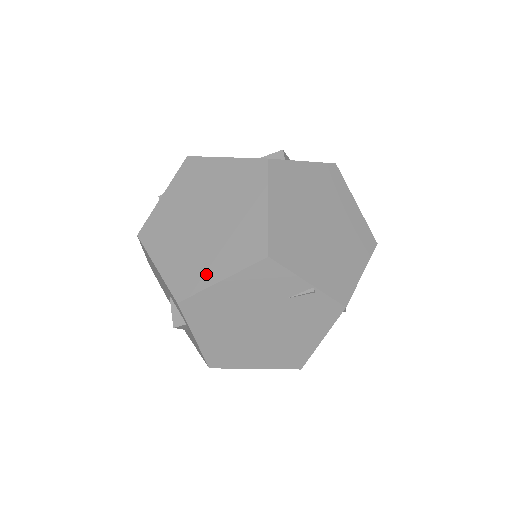
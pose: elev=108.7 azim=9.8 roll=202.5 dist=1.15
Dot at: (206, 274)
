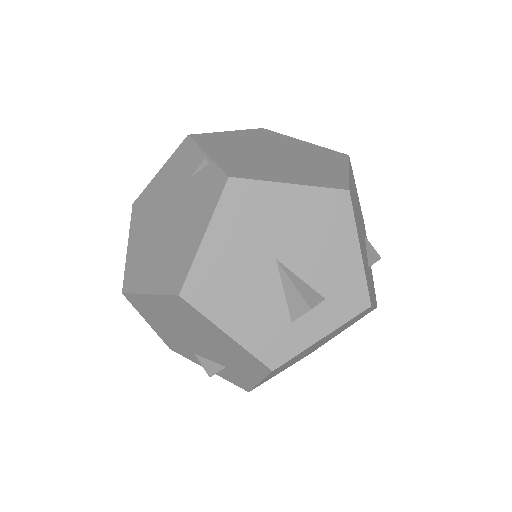
Dot at: occluded
